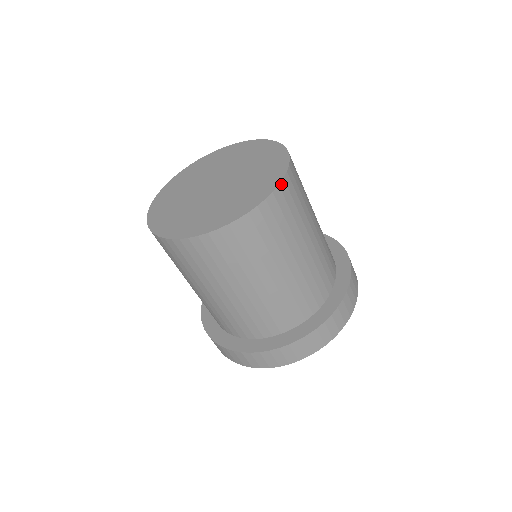
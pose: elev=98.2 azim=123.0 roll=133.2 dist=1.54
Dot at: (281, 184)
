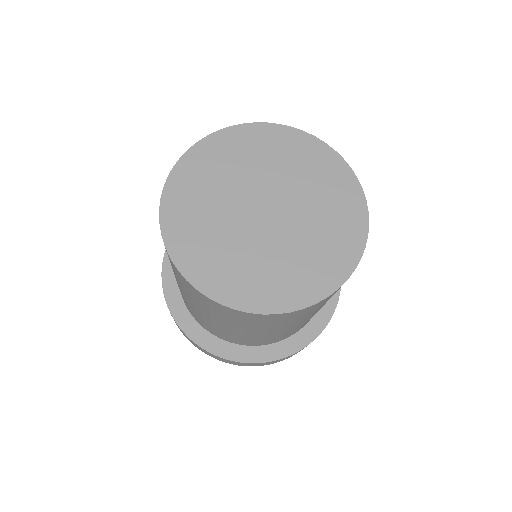
Dot at: (295, 311)
